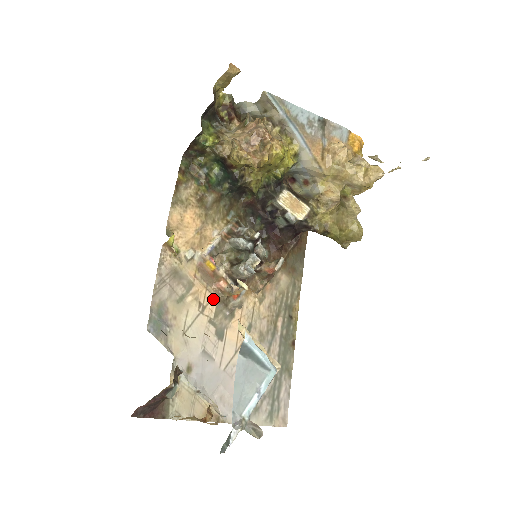
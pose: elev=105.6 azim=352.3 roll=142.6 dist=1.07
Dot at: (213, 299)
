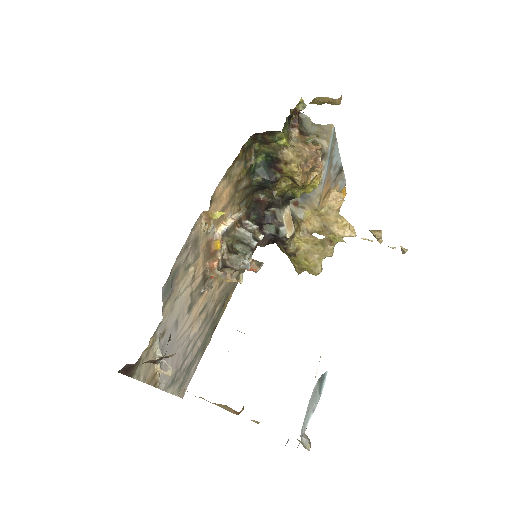
Dot at: (202, 274)
